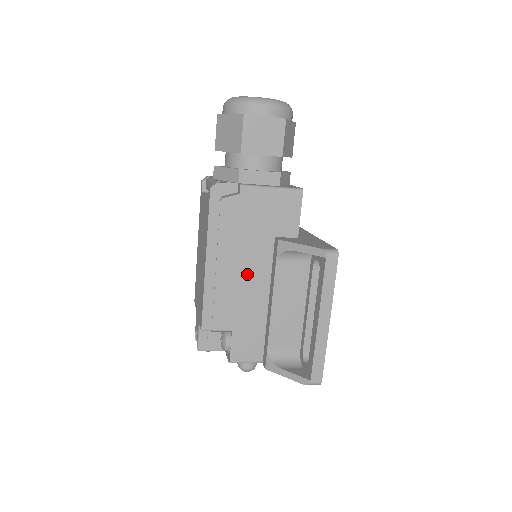
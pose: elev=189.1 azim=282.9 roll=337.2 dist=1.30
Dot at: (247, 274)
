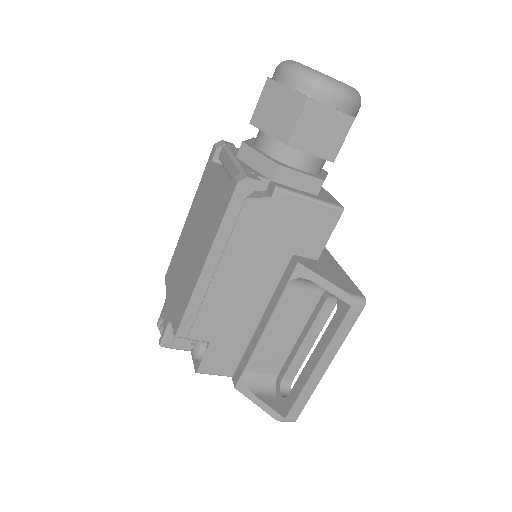
Dot at: (247, 288)
